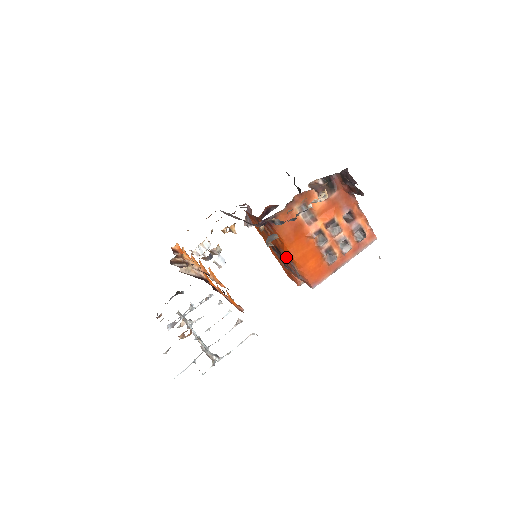
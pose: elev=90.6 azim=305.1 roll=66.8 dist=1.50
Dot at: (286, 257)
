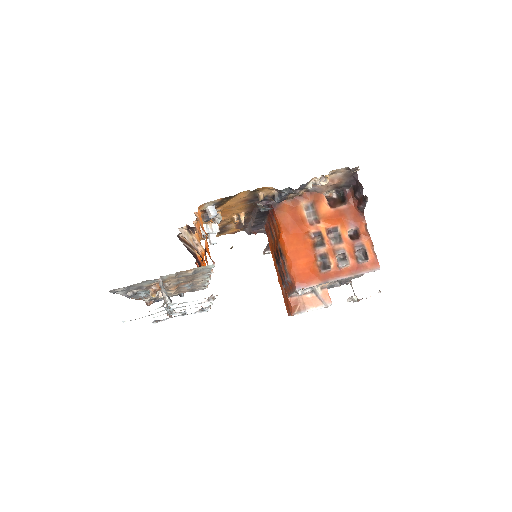
Dot at: (281, 253)
